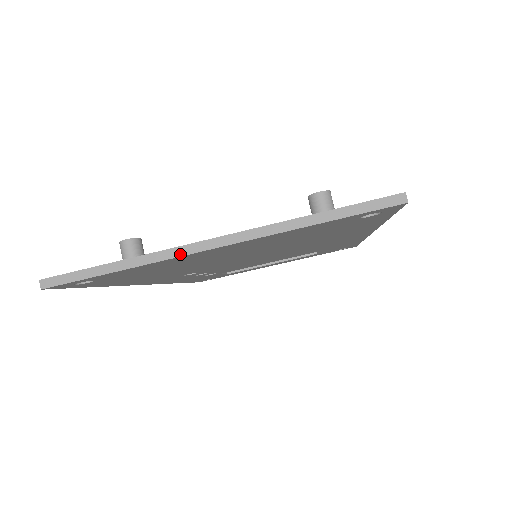
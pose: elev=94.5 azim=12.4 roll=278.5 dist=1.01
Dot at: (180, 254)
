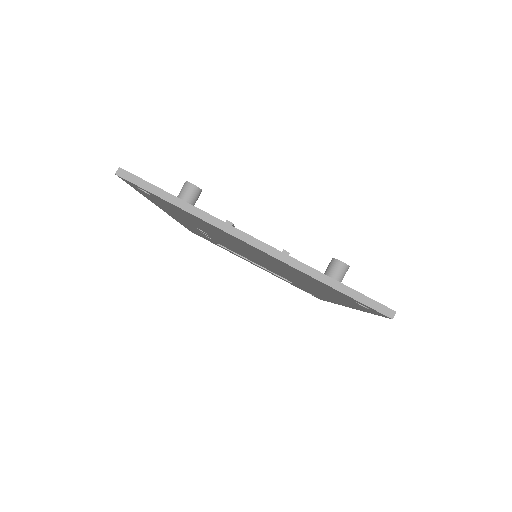
Dot at: (228, 231)
